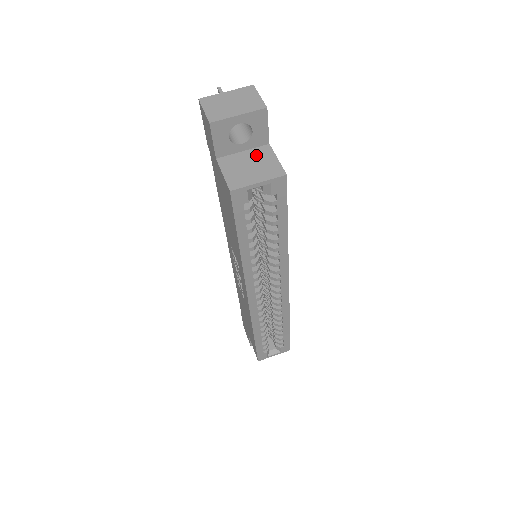
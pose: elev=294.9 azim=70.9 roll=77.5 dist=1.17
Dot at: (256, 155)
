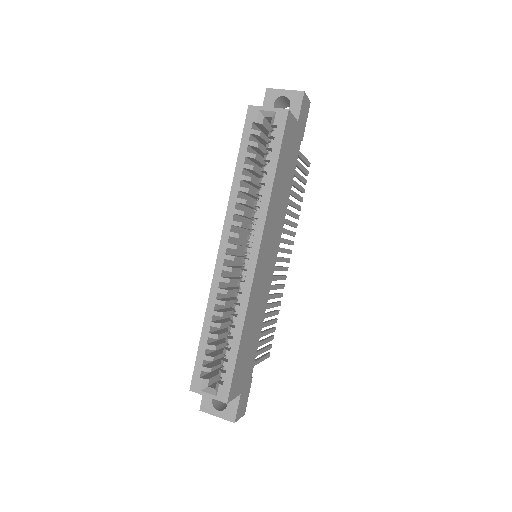
Dot at: occluded
